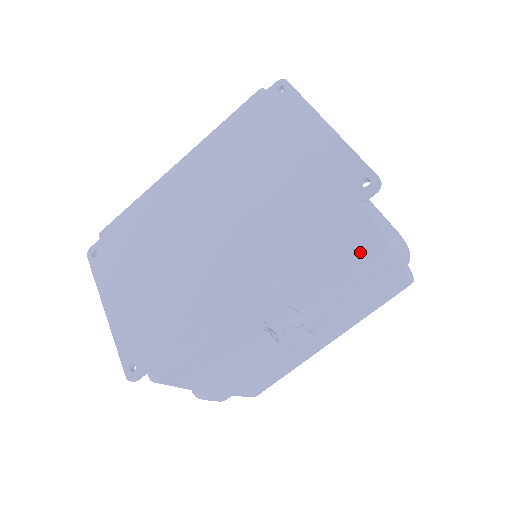
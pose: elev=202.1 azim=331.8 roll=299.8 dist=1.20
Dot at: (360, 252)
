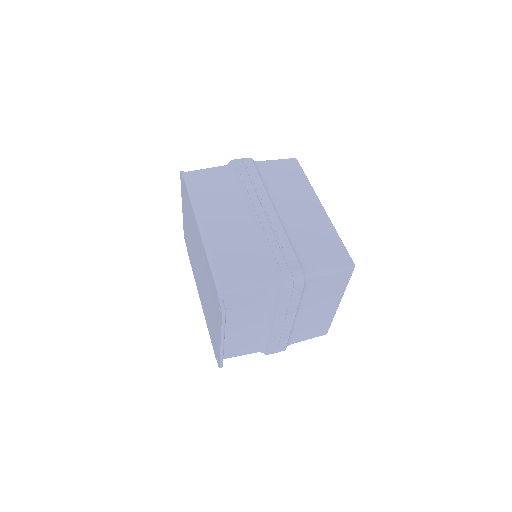
Dot at: occluded
